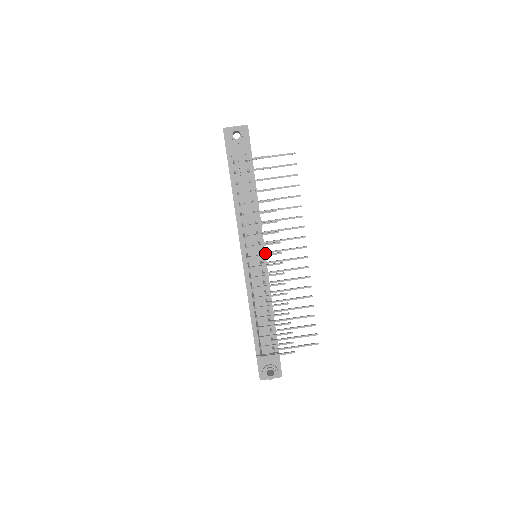
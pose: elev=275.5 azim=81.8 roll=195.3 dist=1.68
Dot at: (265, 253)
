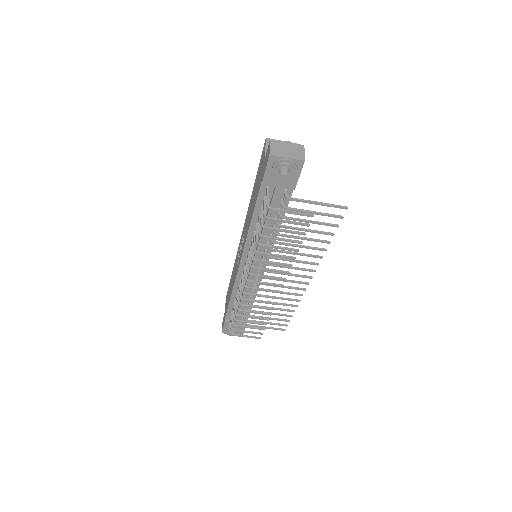
Dot at: occluded
